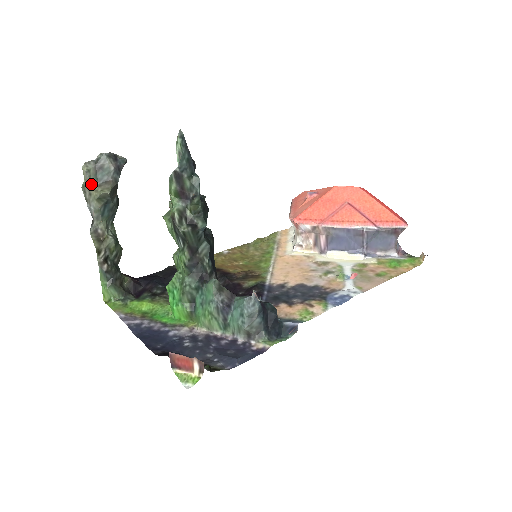
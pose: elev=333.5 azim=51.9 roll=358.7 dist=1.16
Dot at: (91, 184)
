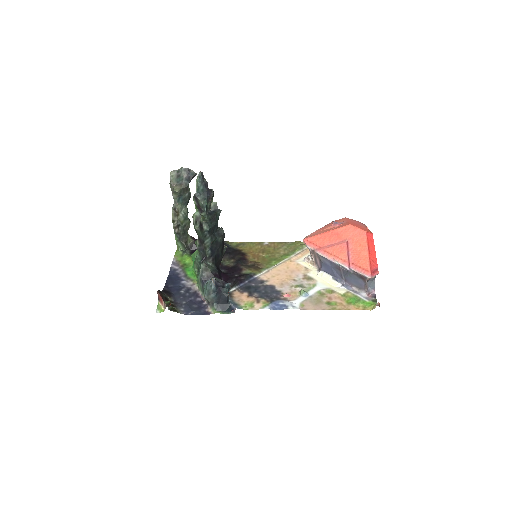
Dot at: (173, 183)
